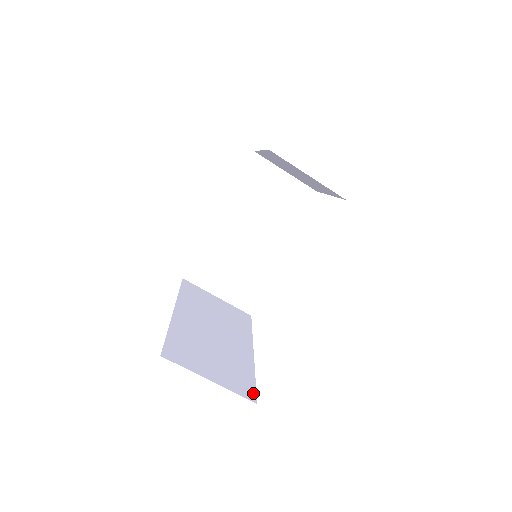
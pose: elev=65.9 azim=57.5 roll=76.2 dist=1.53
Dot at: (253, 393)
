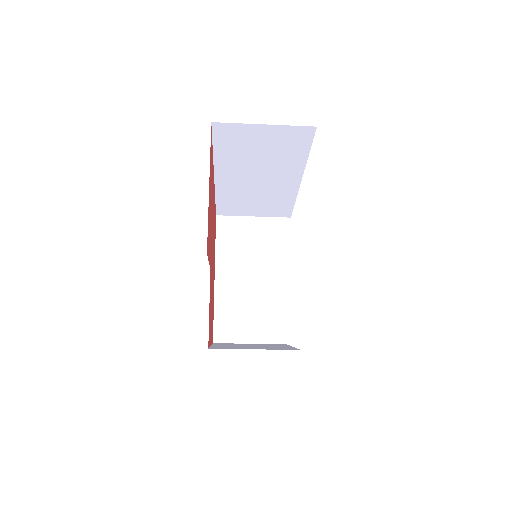
Dot at: (284, 335)
